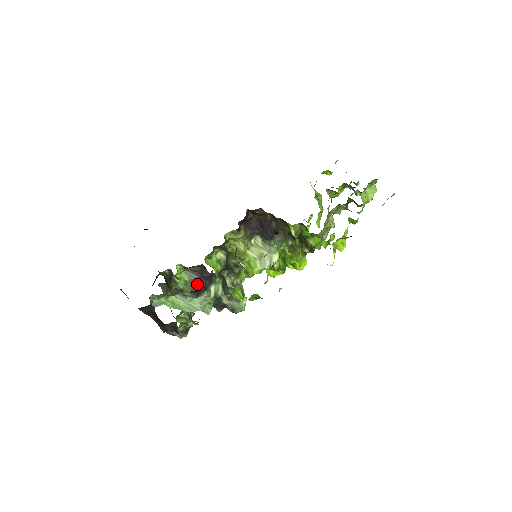
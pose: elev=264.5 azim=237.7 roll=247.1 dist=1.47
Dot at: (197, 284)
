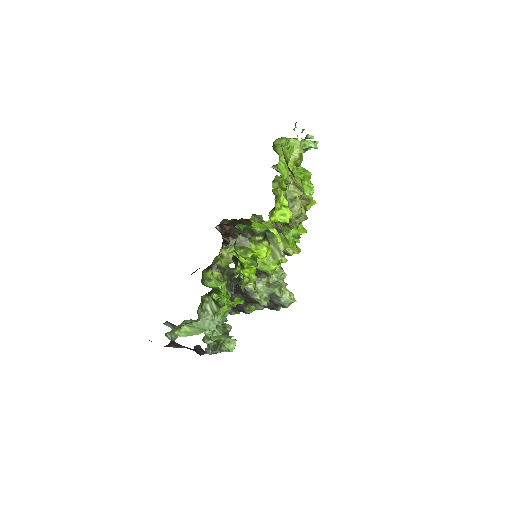
Dot at: (233, 300)
